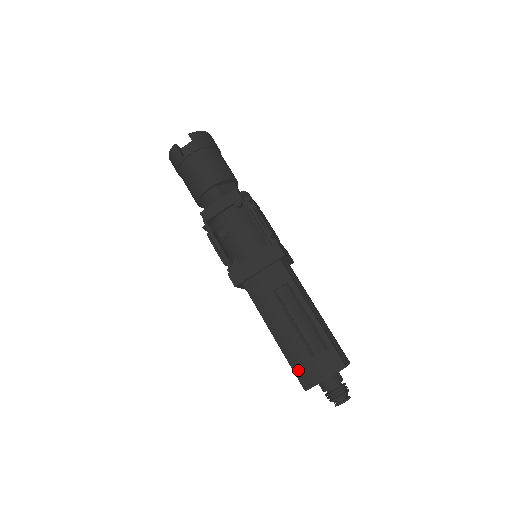
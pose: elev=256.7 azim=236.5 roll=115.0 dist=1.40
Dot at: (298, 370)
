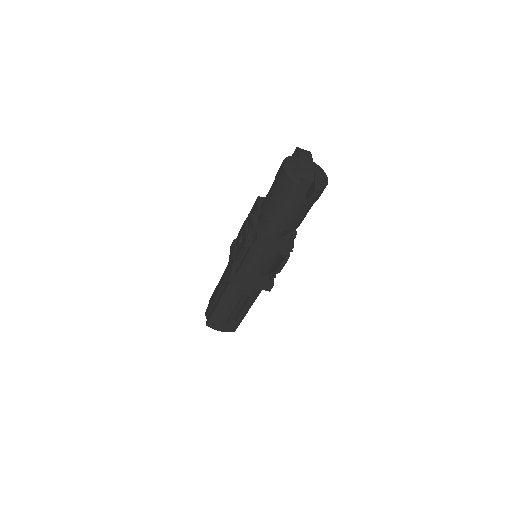
Dot at: (213, 320)
